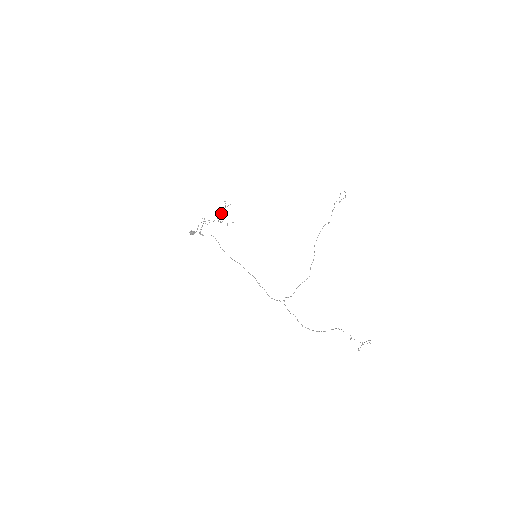
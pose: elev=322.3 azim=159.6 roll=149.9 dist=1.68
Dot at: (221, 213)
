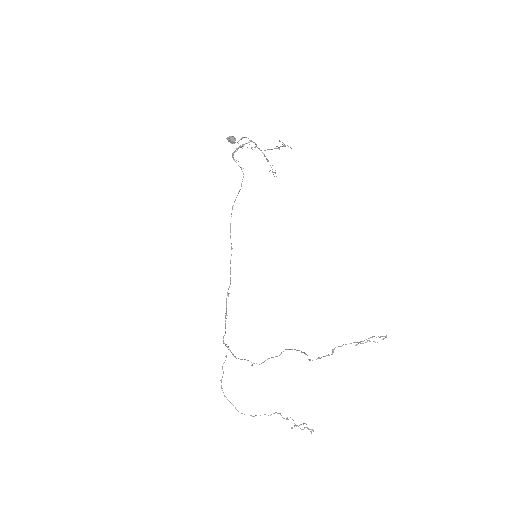
Dot at: occluded
